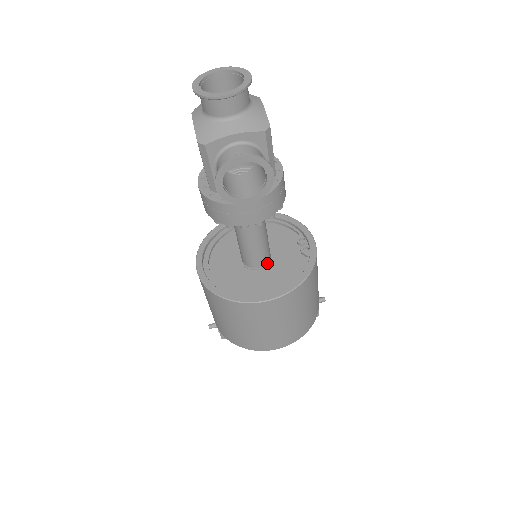
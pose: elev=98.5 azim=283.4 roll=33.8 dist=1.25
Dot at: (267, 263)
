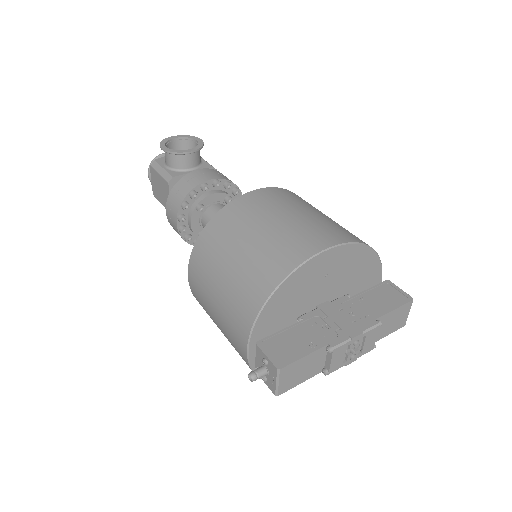
Dot at: occluded
